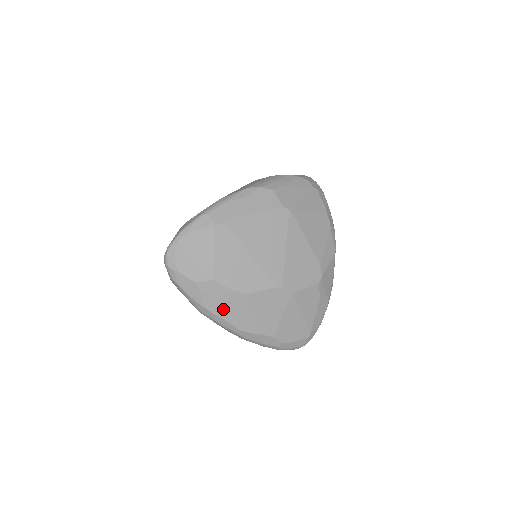
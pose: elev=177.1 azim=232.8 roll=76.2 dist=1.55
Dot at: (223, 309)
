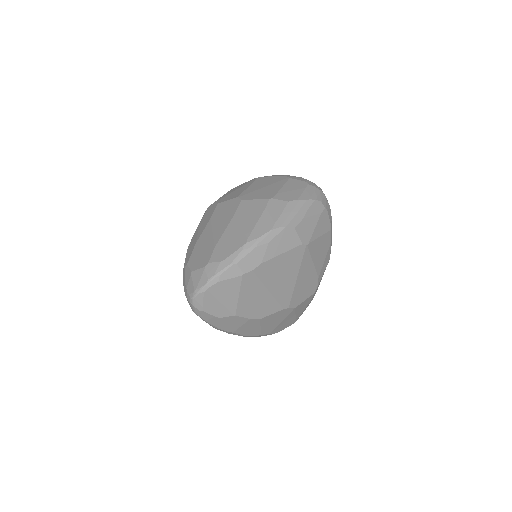
Dot at: (237, 329)
